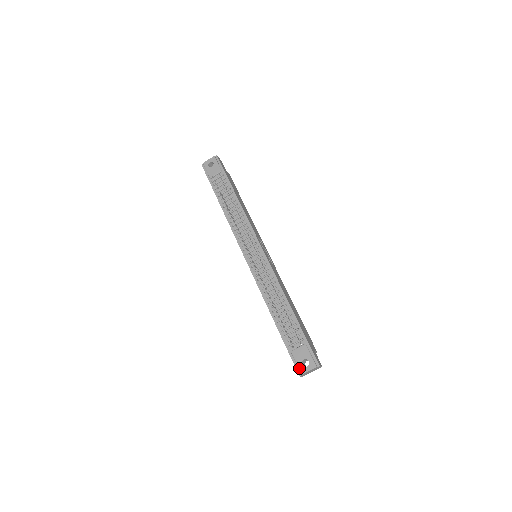
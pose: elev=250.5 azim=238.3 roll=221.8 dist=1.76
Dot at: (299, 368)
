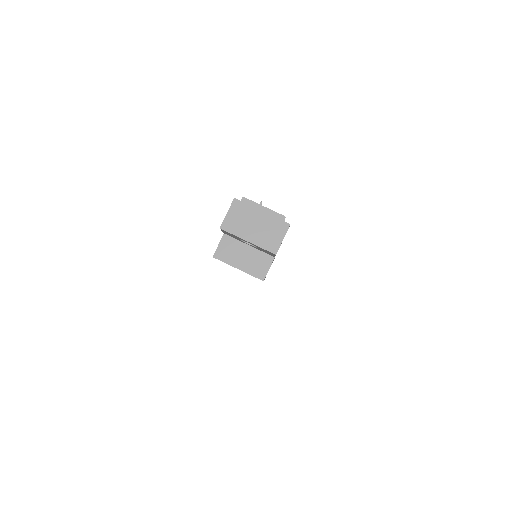
Dot at: occluded
